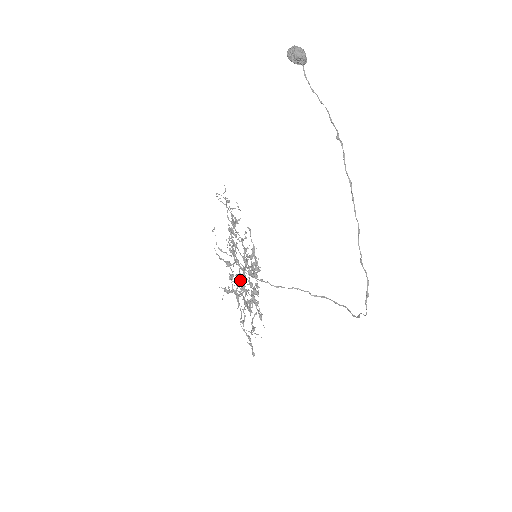
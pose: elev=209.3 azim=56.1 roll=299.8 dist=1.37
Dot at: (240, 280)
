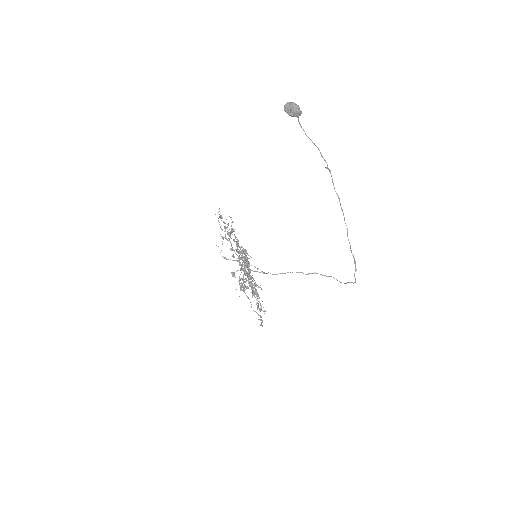
Dot at: (249, 278)
